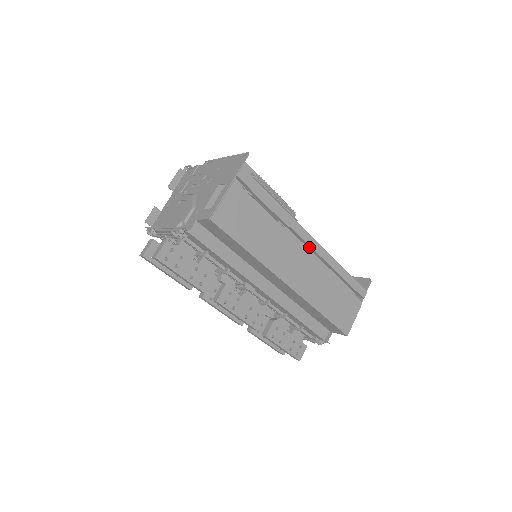
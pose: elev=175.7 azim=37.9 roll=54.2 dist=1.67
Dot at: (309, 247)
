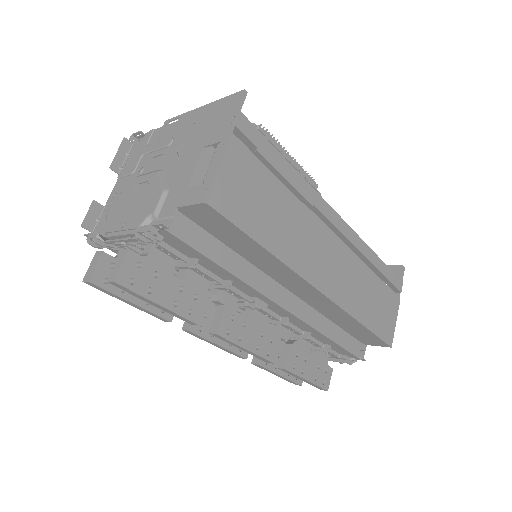
Dot at: (337, 232)
